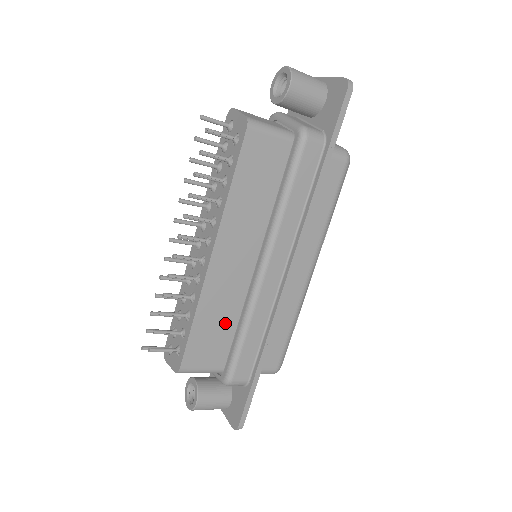
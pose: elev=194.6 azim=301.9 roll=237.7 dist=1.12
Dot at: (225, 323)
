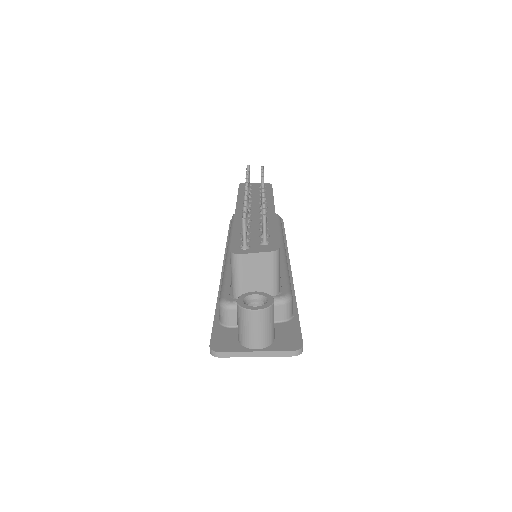
Dot at: occluded
